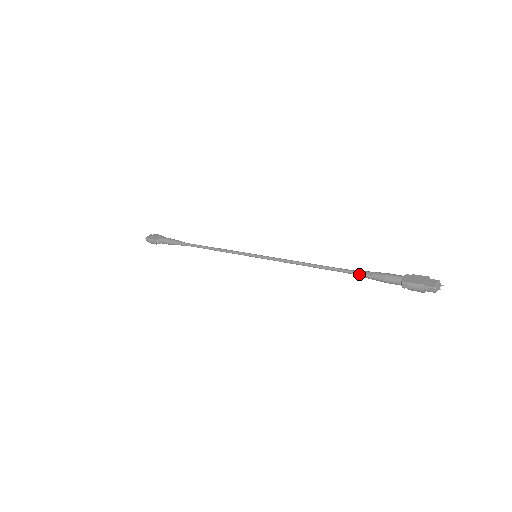
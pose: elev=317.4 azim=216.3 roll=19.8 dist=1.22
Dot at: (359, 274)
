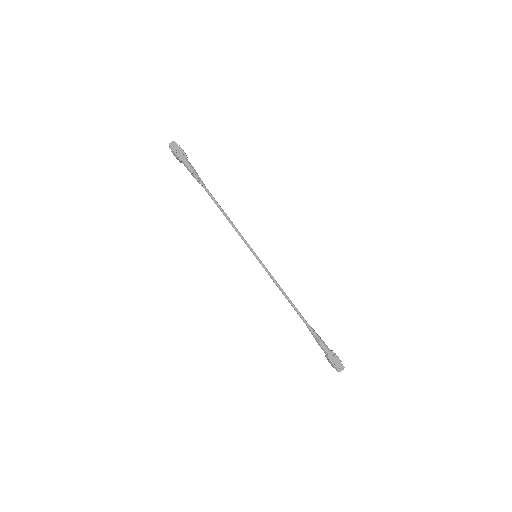
Dot at: (310, 330)
